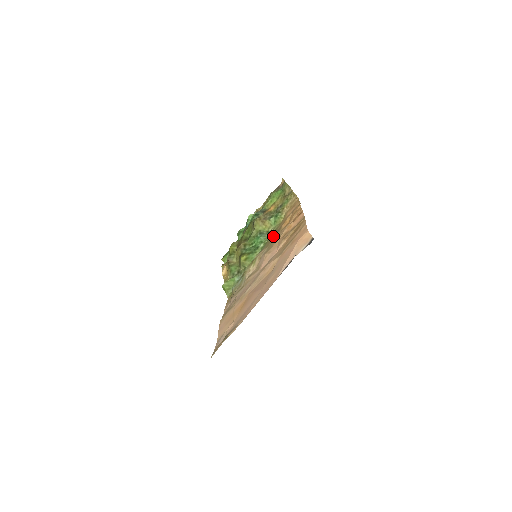
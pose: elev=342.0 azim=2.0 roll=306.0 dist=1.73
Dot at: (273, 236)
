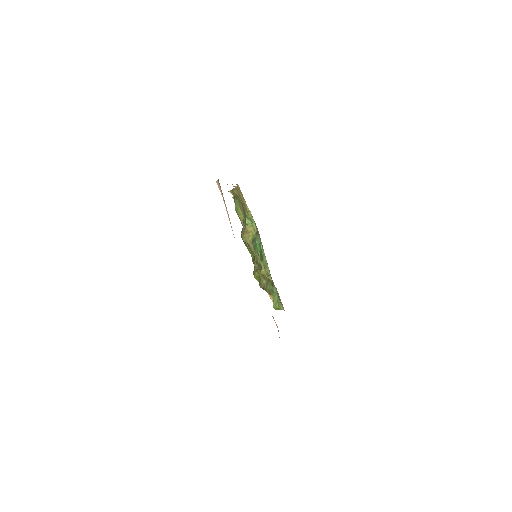
Dot at: occluded
